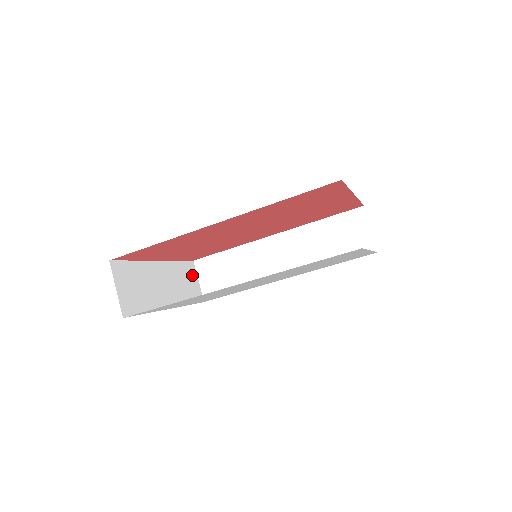
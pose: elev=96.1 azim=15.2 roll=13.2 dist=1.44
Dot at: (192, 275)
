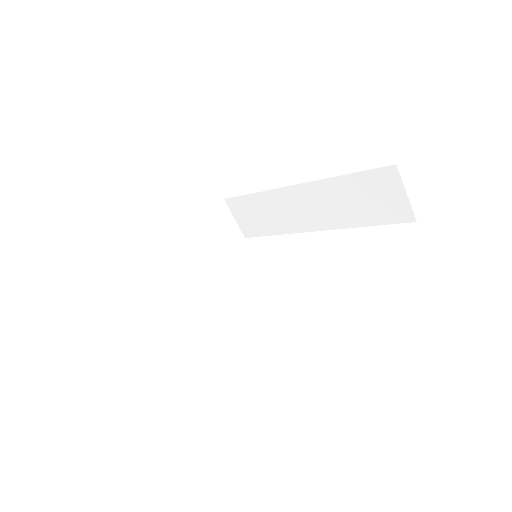
Dot at: (224, 219)
